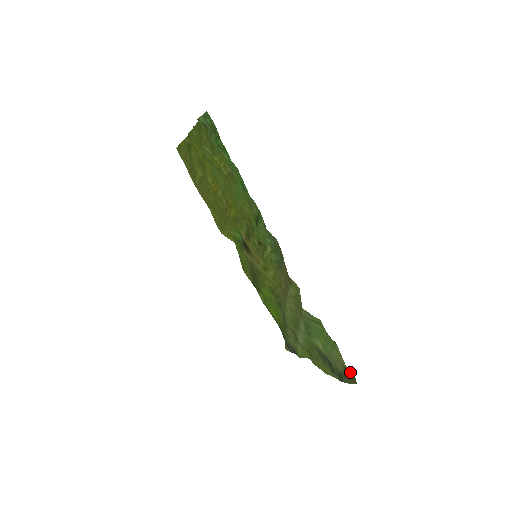
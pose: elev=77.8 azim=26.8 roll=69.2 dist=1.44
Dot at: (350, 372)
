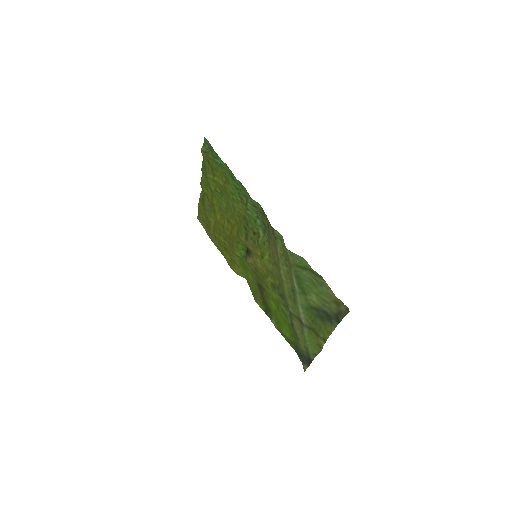
Dot at: (342, 304)
